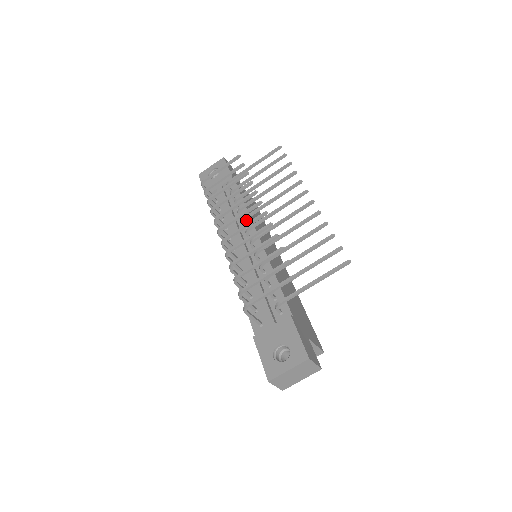
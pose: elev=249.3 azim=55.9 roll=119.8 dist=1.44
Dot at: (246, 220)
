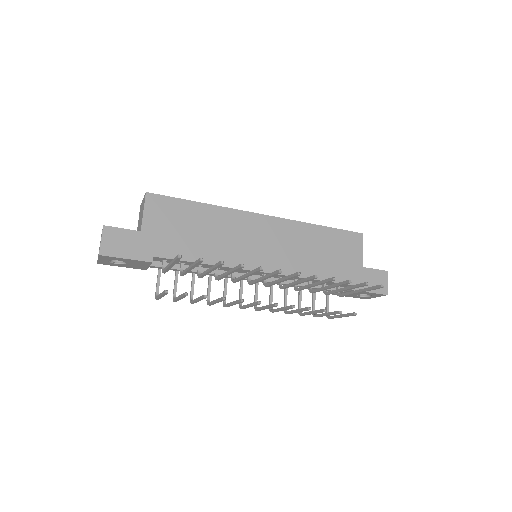
Dot at: (225, 269)
